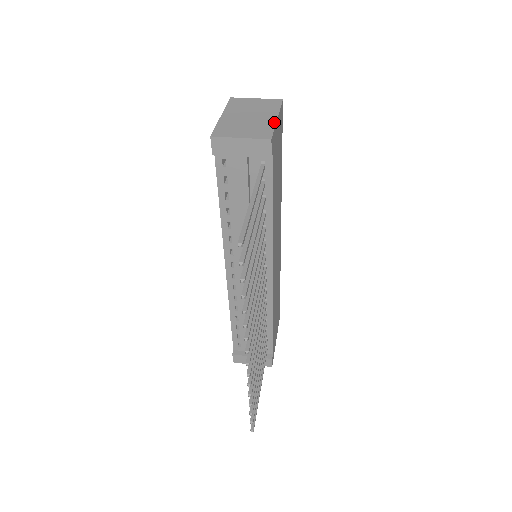
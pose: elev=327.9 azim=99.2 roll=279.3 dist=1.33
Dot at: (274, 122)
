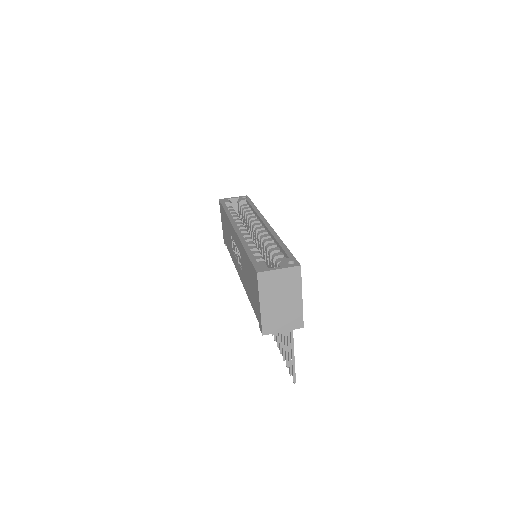
Dot at: (301, 305)
